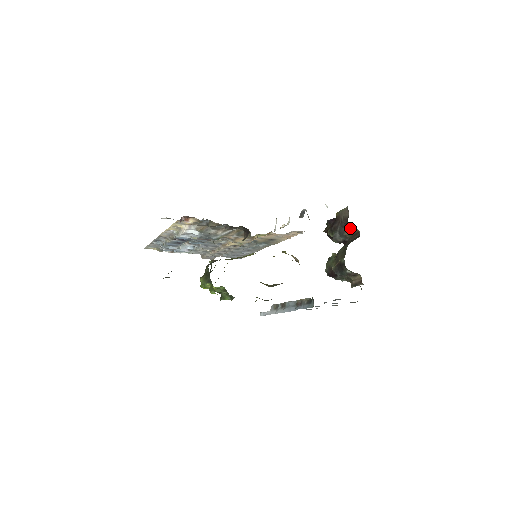
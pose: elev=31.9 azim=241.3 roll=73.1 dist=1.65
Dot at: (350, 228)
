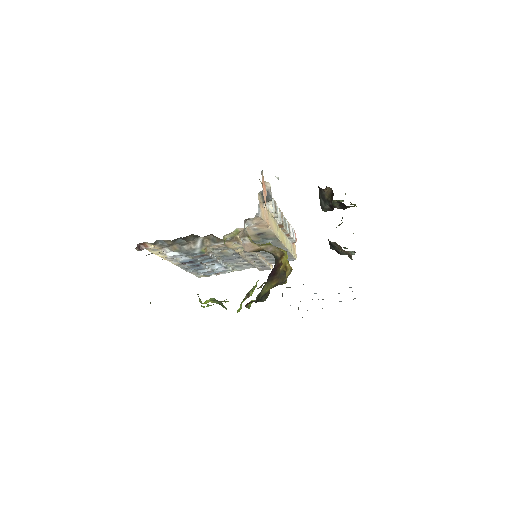
Dot at: (323, 189)
